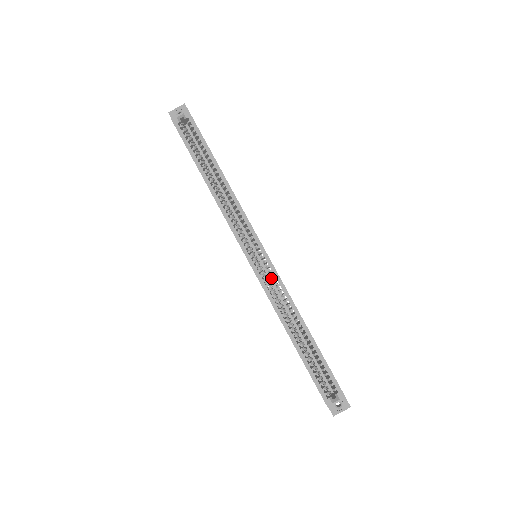
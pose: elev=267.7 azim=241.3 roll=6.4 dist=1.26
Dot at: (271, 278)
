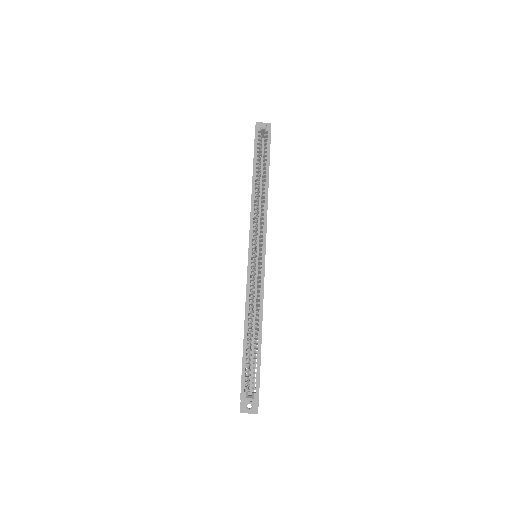
Dot at: occluded
